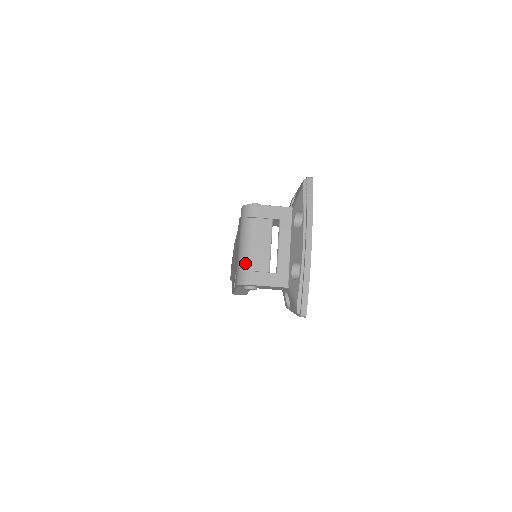
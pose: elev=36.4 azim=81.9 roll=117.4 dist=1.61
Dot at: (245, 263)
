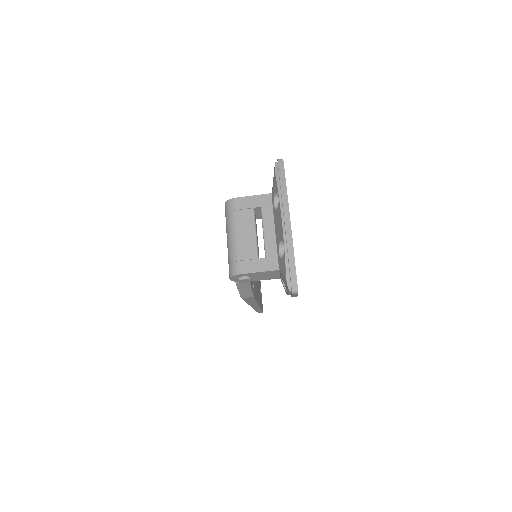
Dot at: (233, 255)
